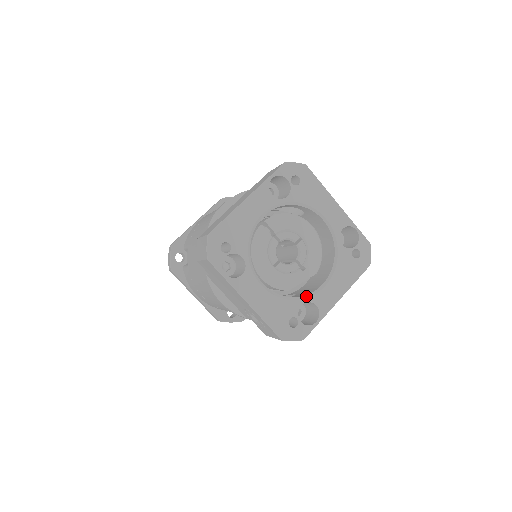
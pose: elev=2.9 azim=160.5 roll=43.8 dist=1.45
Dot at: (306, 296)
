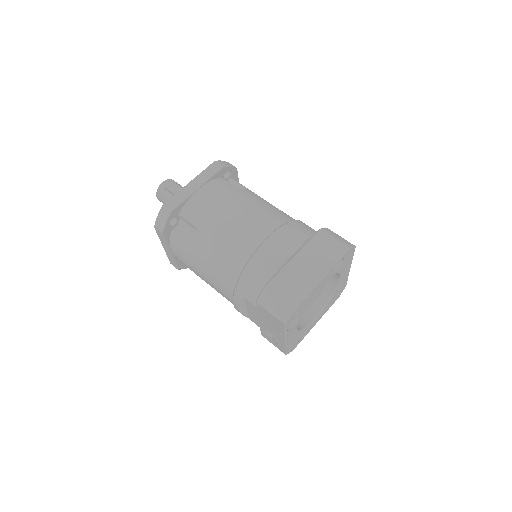
Dot at: (308, 326)
